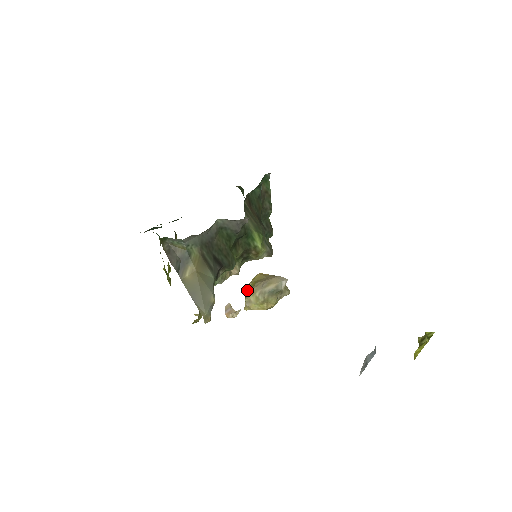
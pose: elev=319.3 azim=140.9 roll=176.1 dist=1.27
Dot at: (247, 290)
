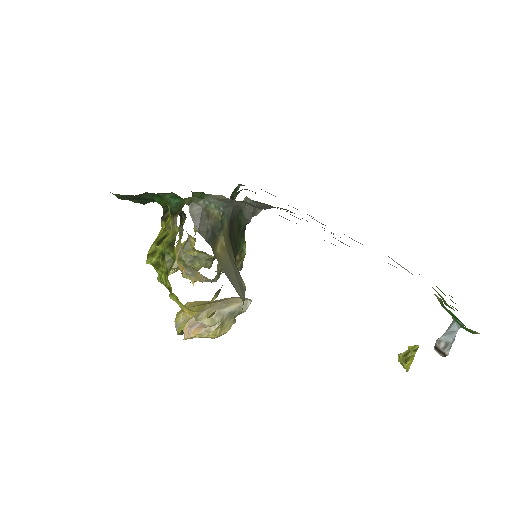
Dot at: (184, 316)
